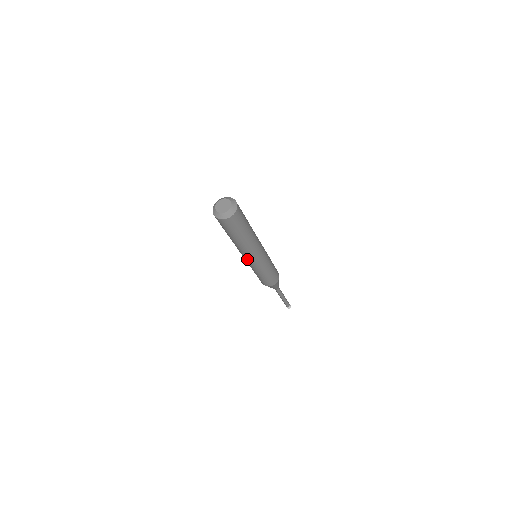
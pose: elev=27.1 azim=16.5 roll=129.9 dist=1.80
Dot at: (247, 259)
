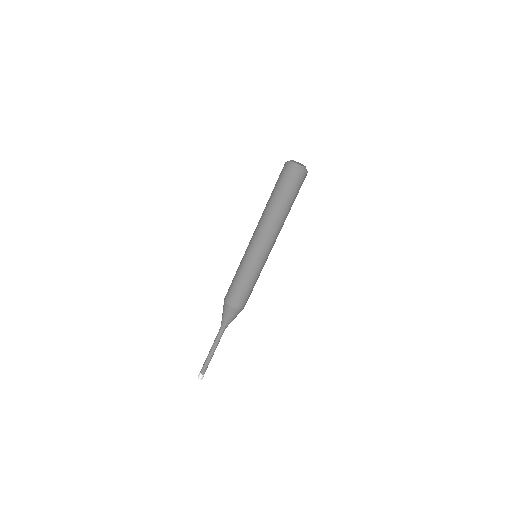
Dot at: (265, 248)
